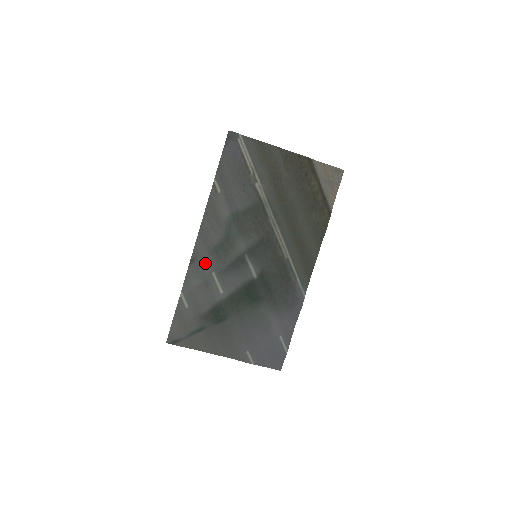
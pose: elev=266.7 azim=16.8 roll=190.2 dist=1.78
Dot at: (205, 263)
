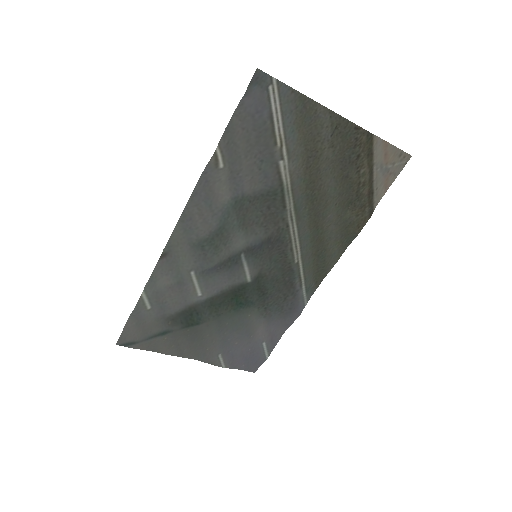
Dot at: (182, 259)
